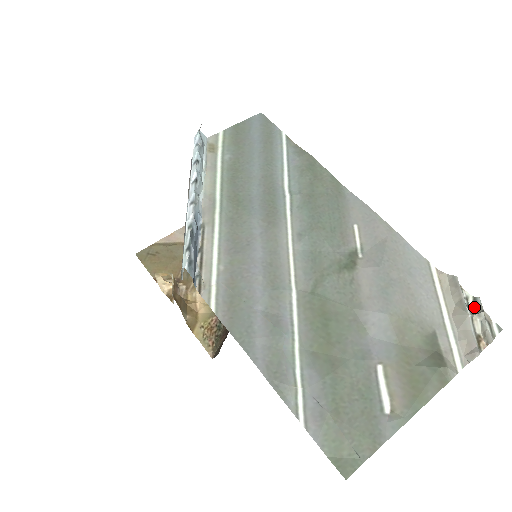
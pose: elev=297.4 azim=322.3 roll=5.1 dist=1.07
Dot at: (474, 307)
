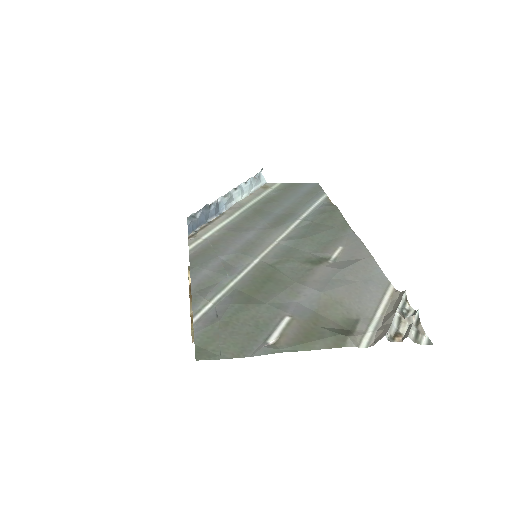
Dot at: occluded
